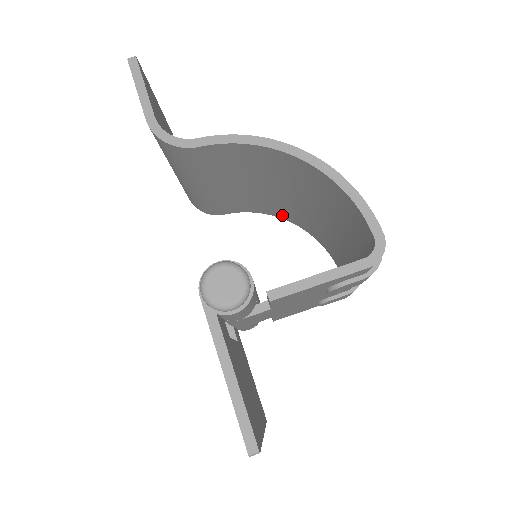
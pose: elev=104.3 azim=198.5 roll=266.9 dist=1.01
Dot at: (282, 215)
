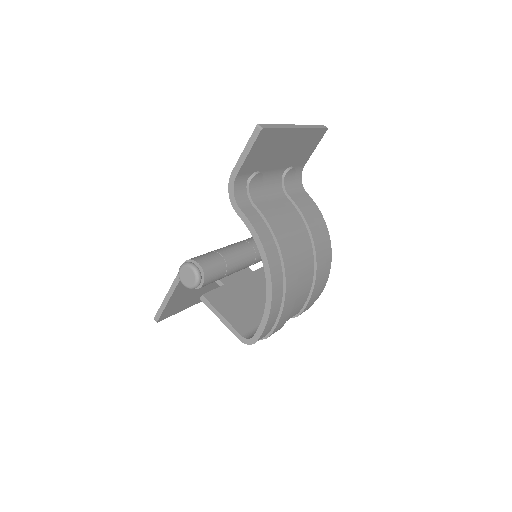
Dot at: occluded
